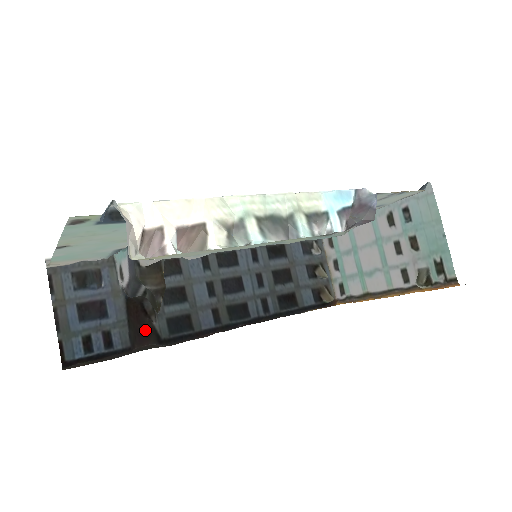
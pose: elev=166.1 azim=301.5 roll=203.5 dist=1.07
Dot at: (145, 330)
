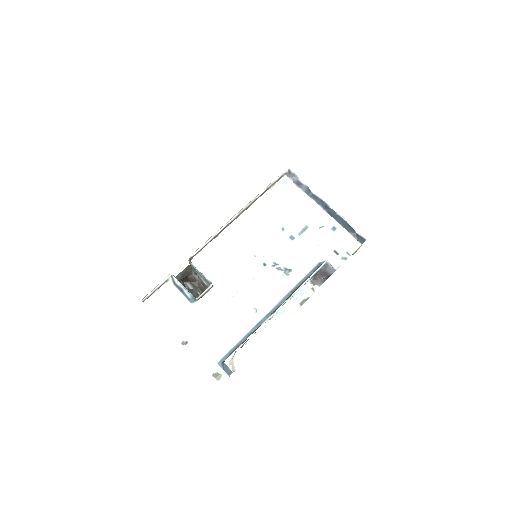
Dot at: occluded
